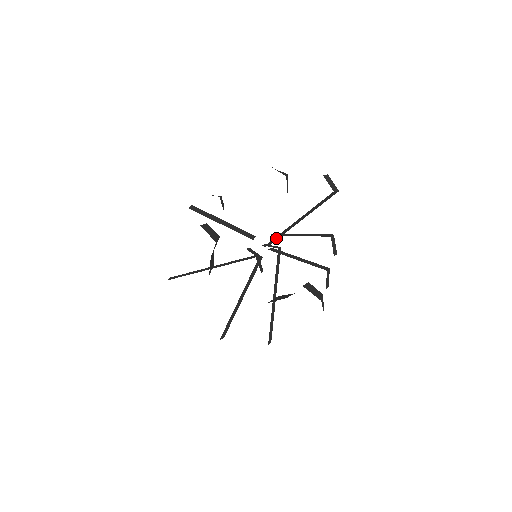
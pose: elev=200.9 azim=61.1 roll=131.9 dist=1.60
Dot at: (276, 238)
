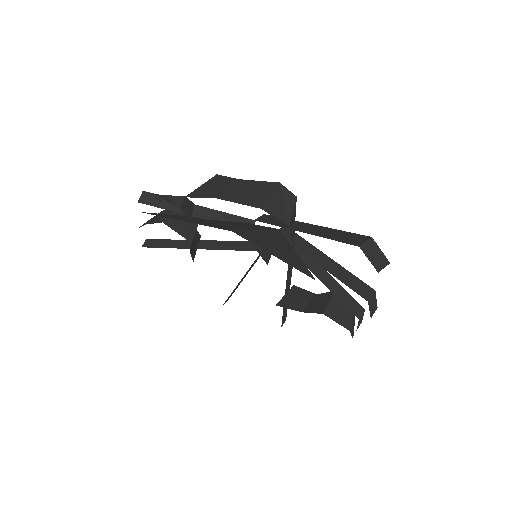
Dot at: occluded
